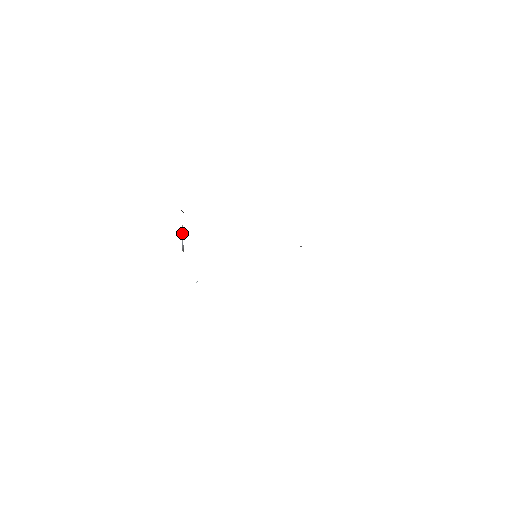
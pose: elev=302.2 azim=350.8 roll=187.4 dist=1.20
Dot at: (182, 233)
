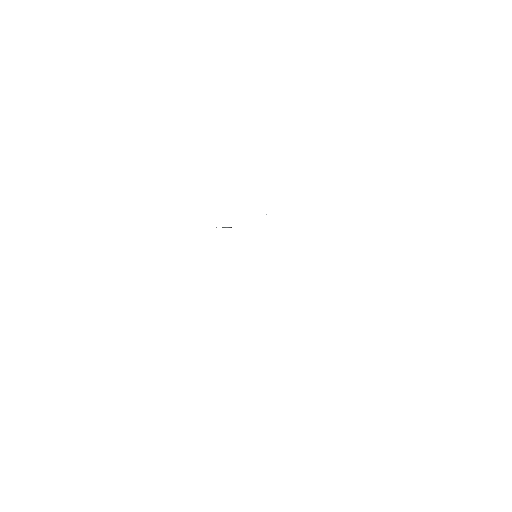
Dot at: occluded
